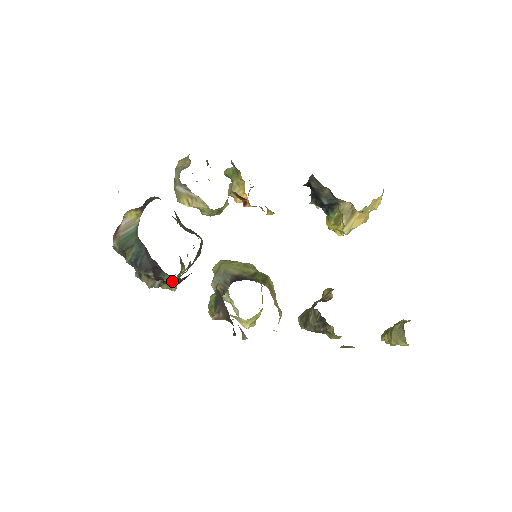
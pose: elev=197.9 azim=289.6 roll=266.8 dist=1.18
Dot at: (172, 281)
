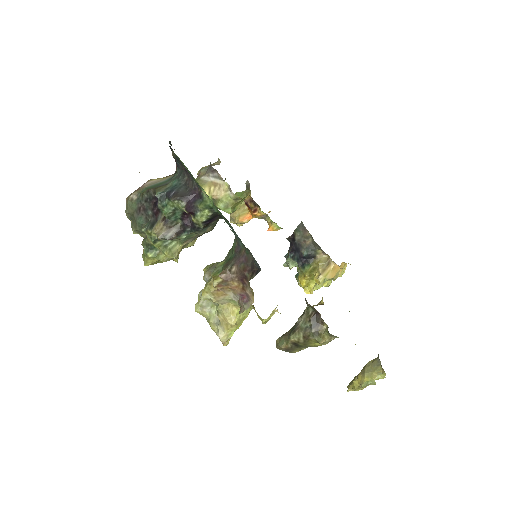
Dot at: (202, 215)
